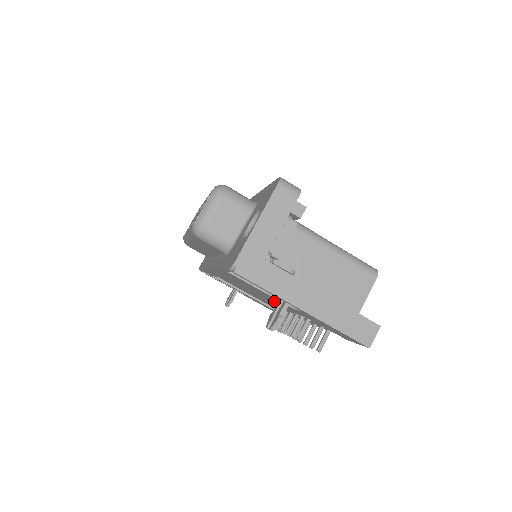
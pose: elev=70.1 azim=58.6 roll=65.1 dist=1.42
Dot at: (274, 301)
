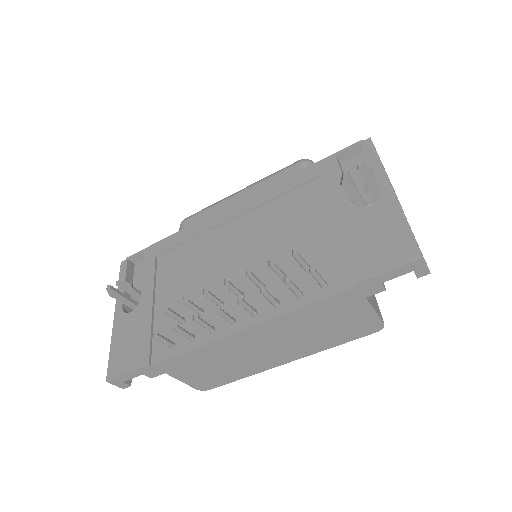
Dot at: (269, 251)
